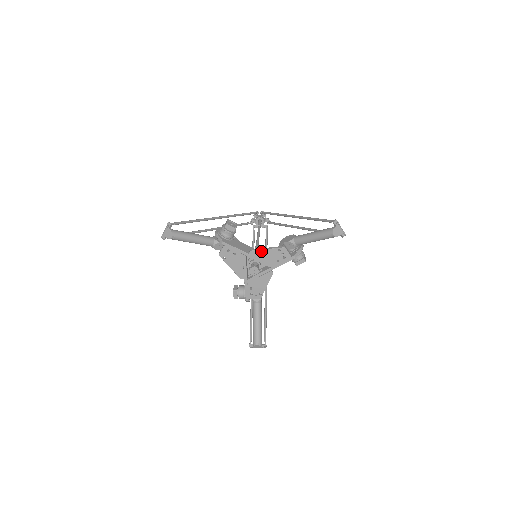
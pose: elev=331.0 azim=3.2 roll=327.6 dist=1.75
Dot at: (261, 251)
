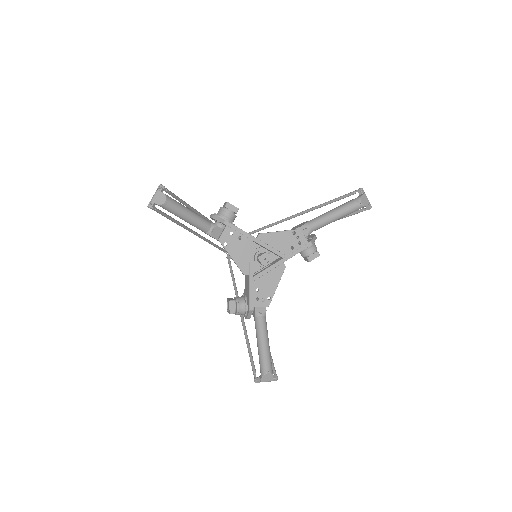
Dot at: (272, 234)
